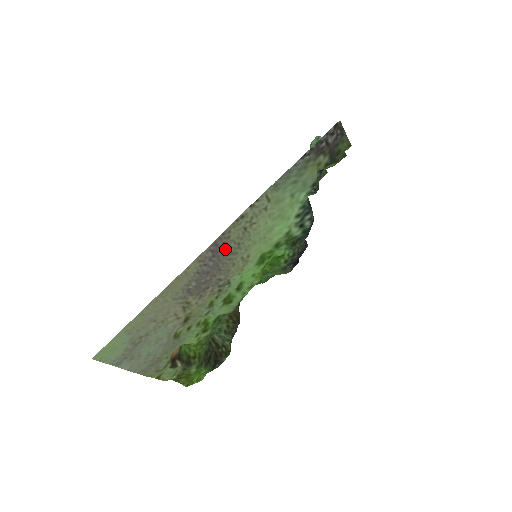
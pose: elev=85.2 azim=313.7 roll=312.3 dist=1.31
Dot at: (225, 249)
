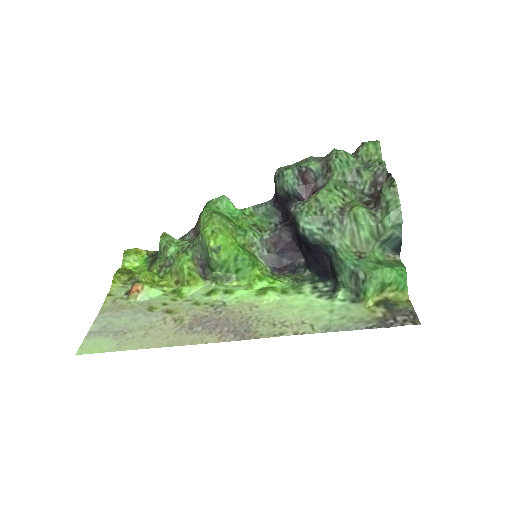
Dot at: (246, 327)
